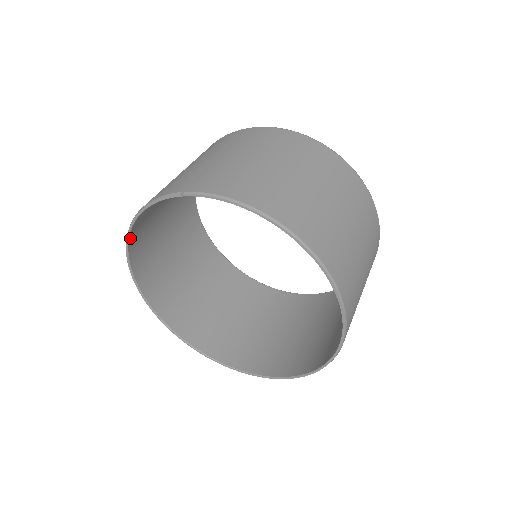
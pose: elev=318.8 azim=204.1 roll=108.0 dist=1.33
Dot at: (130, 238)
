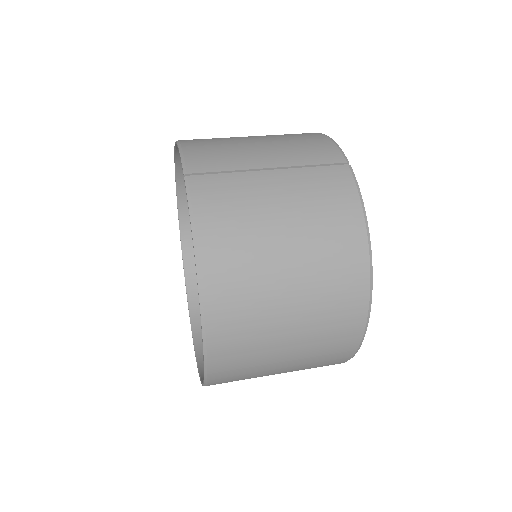
Dot at: occluded
